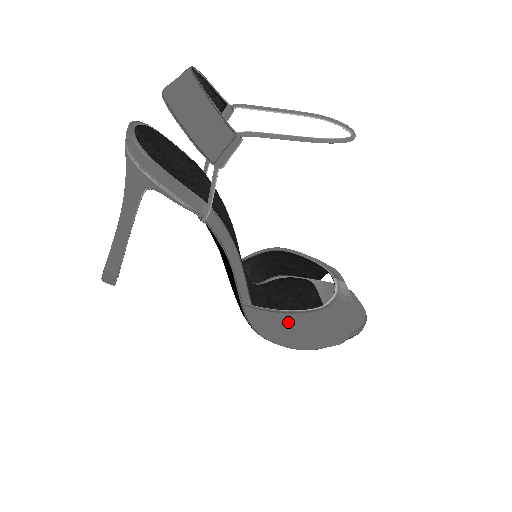
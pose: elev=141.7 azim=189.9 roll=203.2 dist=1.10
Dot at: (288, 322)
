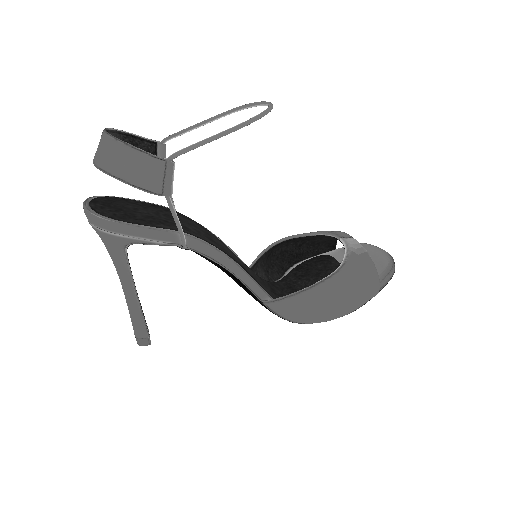
Dot at: (312, 298)
